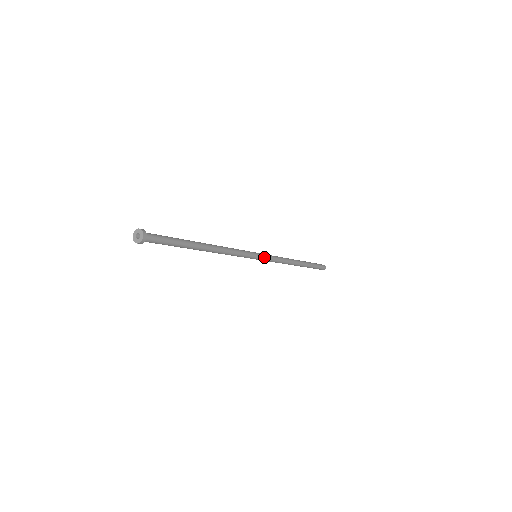
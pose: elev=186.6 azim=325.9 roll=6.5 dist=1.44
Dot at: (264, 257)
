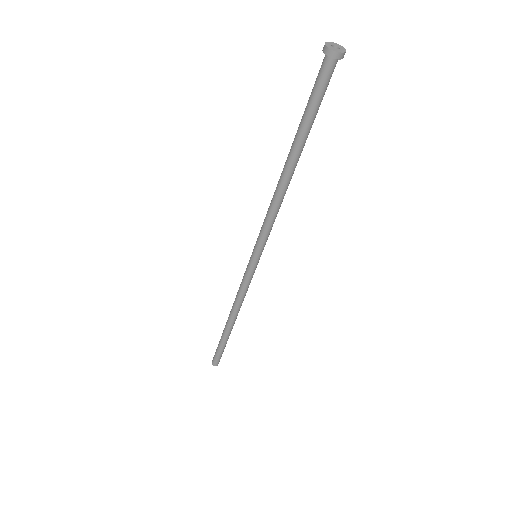
Dot at: (255, 268)
